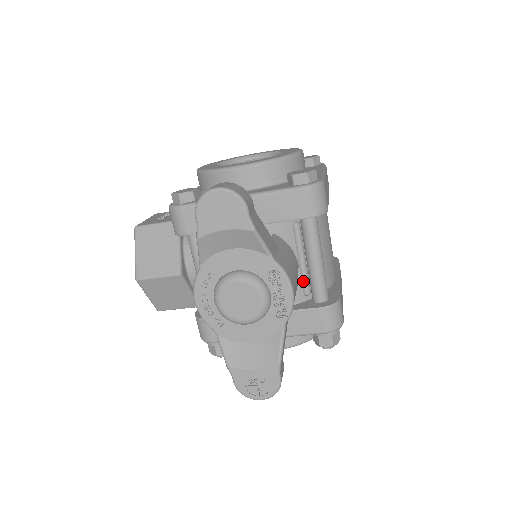
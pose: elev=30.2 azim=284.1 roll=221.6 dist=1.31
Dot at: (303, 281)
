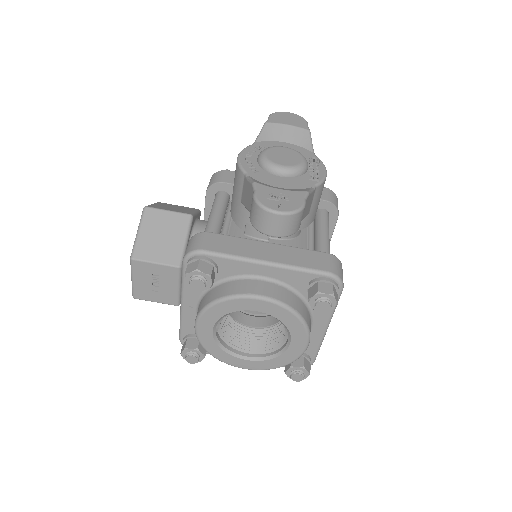
Dot at: (309, 247)
